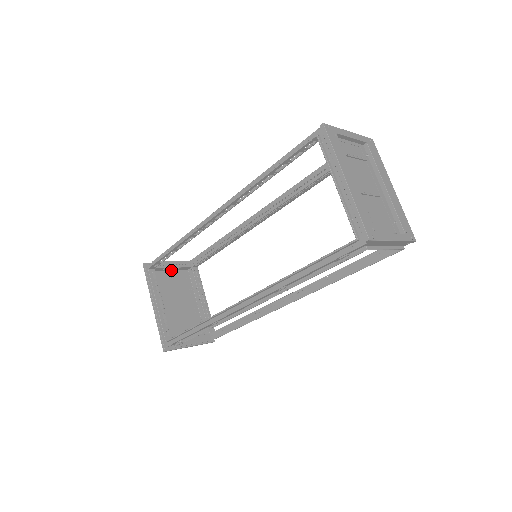
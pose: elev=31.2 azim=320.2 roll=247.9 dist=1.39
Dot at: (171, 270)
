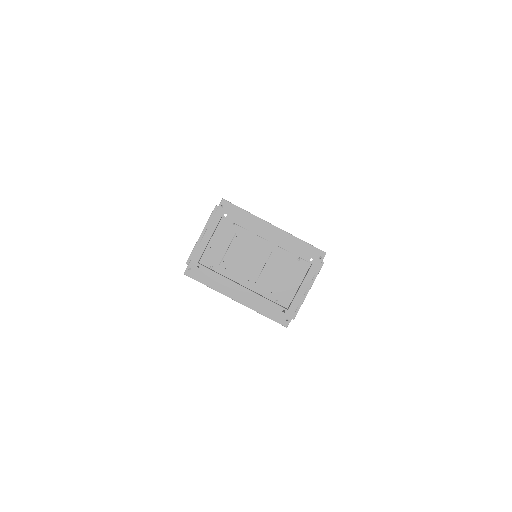
Dot at: occluded
